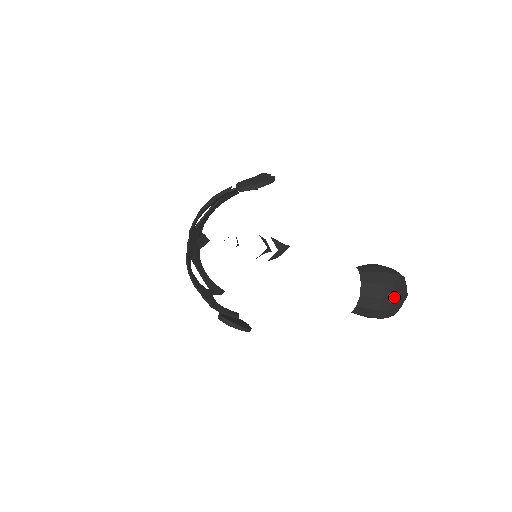
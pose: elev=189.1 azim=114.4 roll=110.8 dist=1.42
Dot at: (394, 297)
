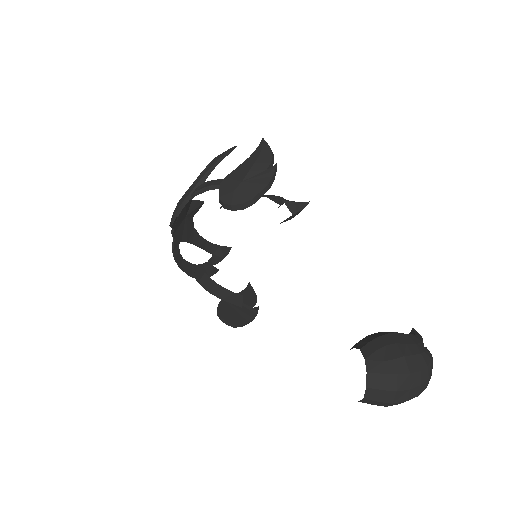
Dot at: (408, 399)
